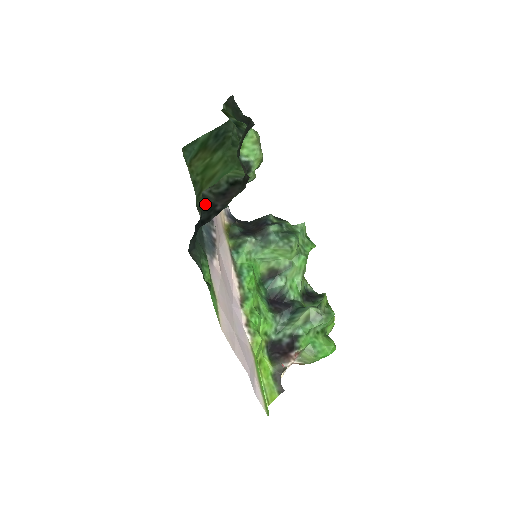
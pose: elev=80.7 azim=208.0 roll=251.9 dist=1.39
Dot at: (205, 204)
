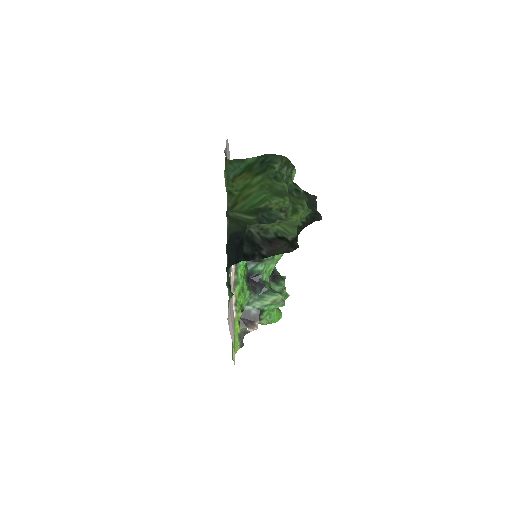
Dot at: (250, 240)
